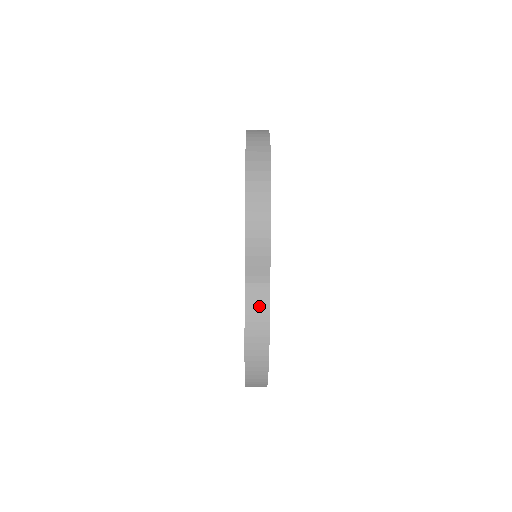
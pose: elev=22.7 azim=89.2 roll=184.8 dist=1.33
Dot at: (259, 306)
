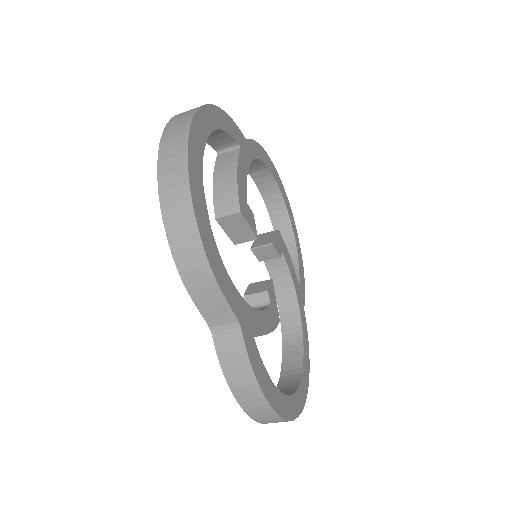
Dot at: (234, 353)
